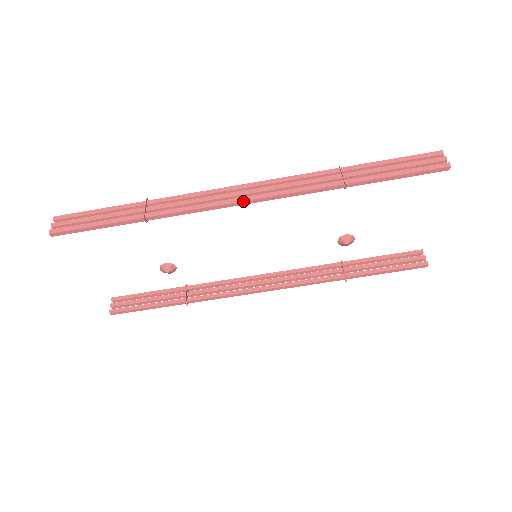
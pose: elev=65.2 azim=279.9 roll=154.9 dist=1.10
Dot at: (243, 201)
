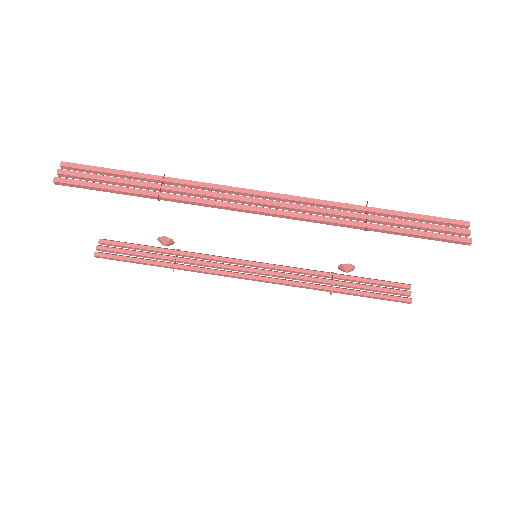
Dot at: (262, 212)
